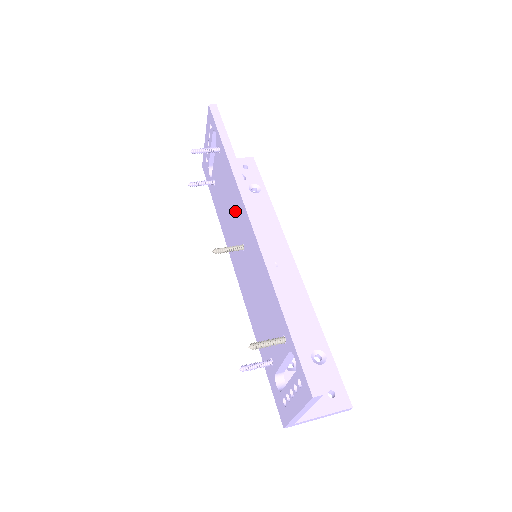
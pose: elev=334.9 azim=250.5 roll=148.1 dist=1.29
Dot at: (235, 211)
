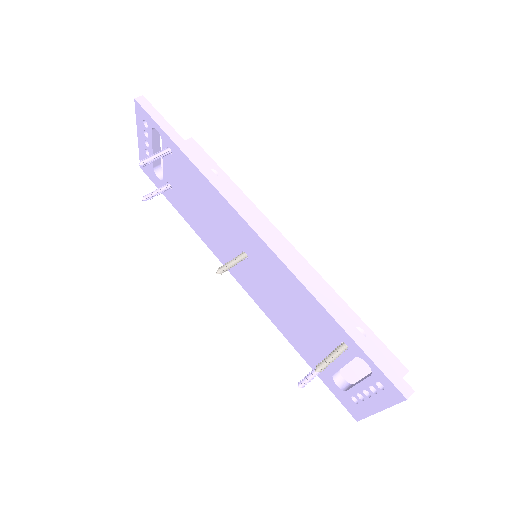
Dot at: (220, 218)
